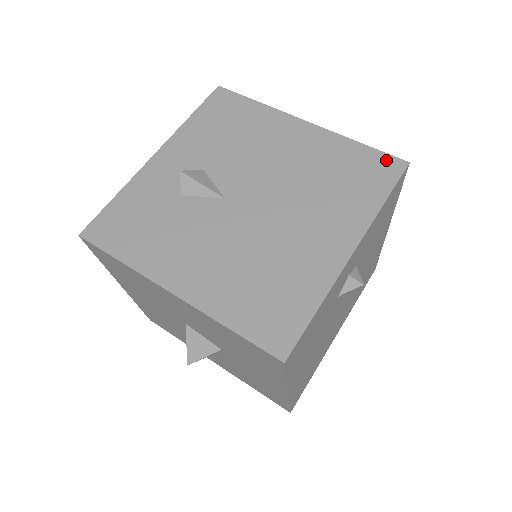
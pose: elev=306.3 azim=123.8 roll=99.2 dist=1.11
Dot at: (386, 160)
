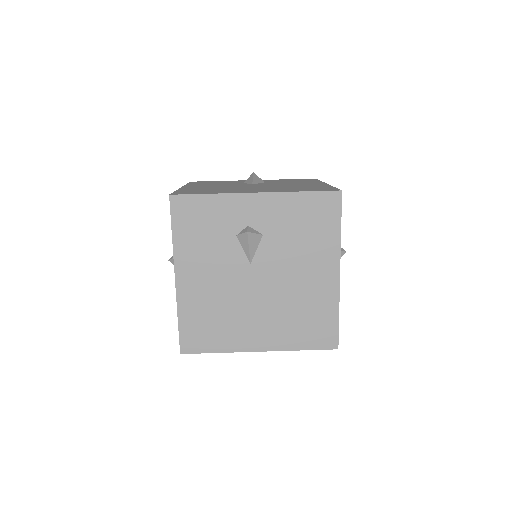
Dot at: (333, 336)
